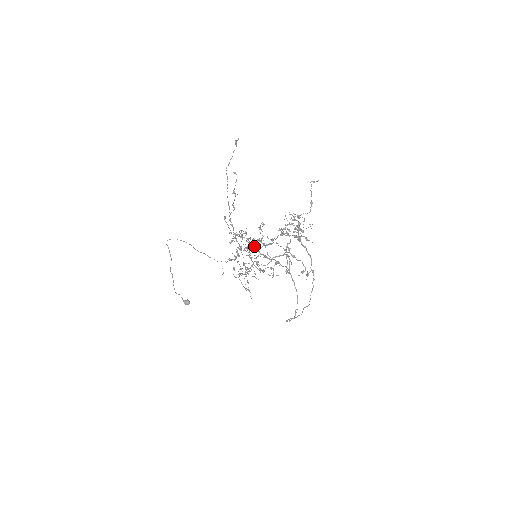
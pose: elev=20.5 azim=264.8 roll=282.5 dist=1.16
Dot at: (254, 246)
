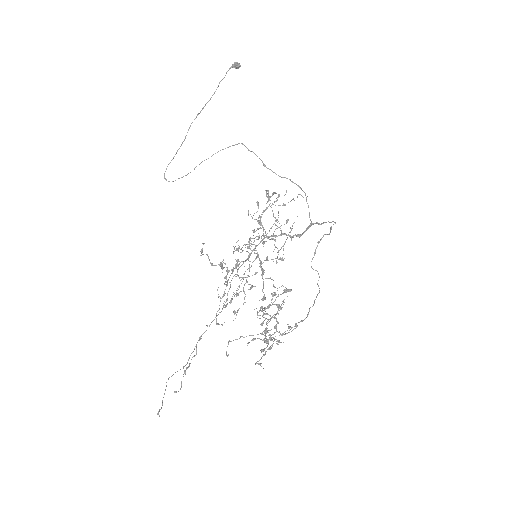
Dot at: (249, 256)
